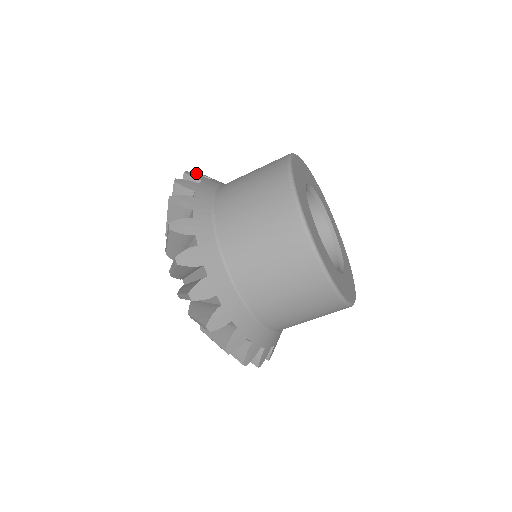
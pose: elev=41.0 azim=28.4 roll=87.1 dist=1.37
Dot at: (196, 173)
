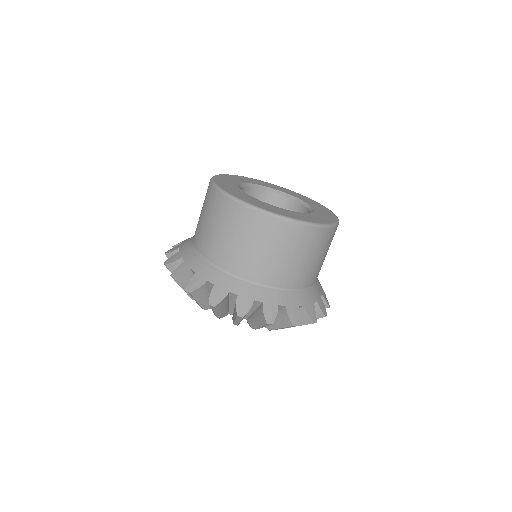
Dot at: occluded
